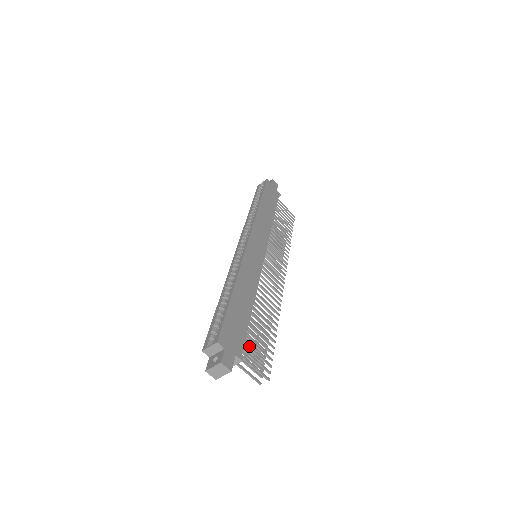
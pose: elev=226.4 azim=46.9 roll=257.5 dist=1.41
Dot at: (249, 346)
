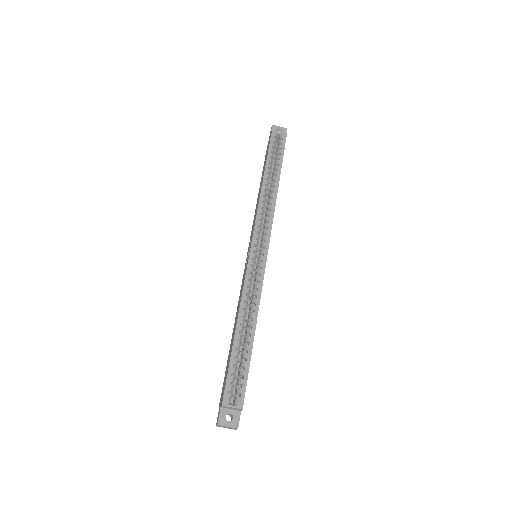
Dot at: occluded
